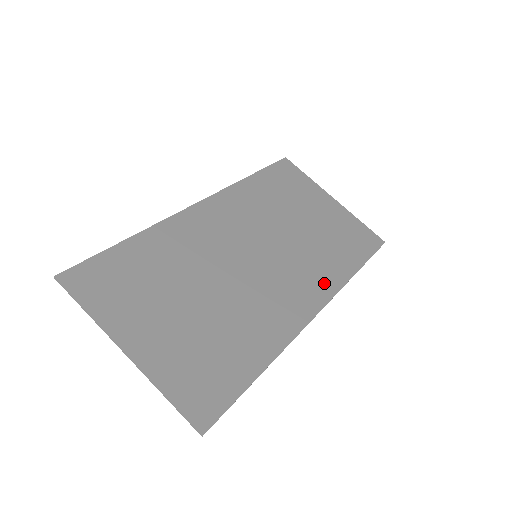
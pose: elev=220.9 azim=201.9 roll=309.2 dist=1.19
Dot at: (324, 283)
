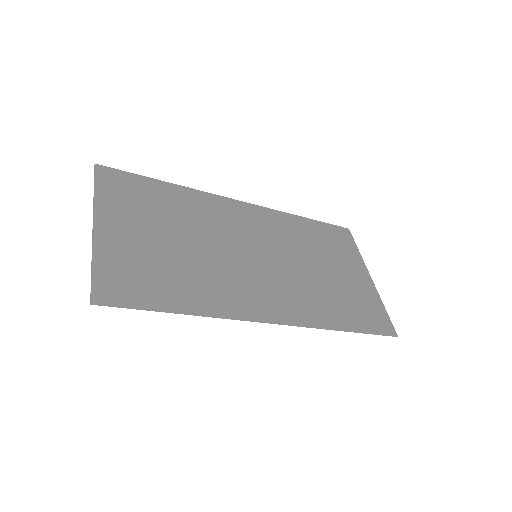
Dot at: (301, 312)
